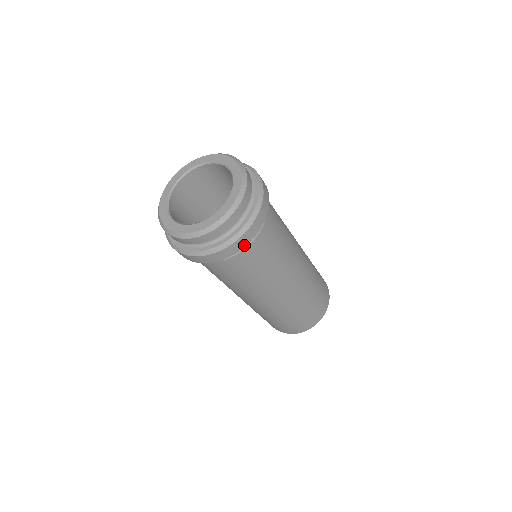
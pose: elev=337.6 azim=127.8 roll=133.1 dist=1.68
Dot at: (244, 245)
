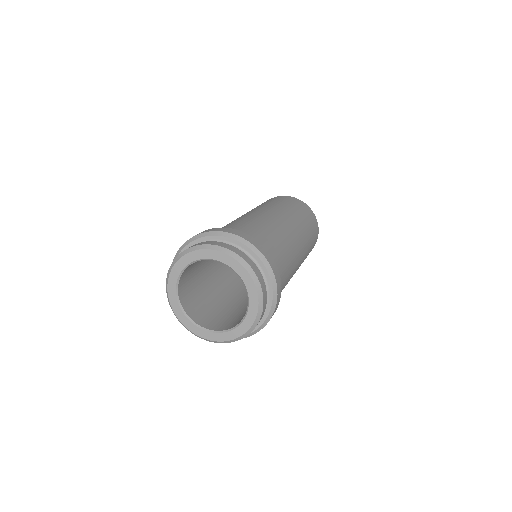
Dot at: occluded
